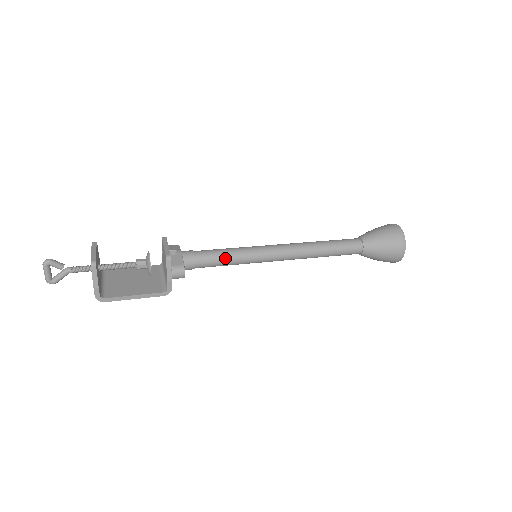
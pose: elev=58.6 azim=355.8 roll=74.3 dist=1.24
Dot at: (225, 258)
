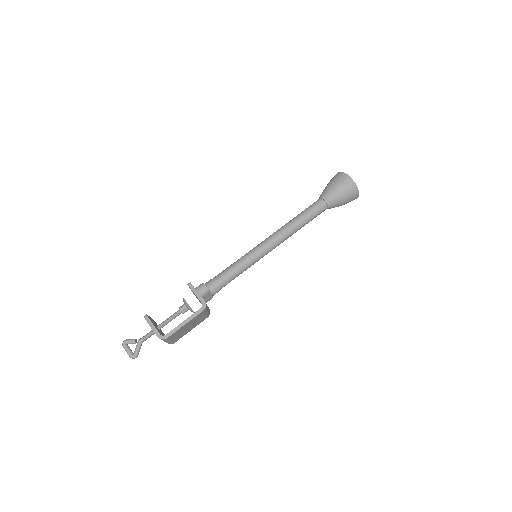
Dot at: (232, 267)
